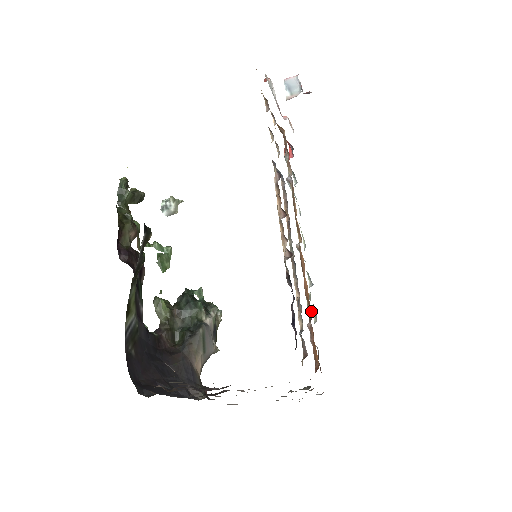
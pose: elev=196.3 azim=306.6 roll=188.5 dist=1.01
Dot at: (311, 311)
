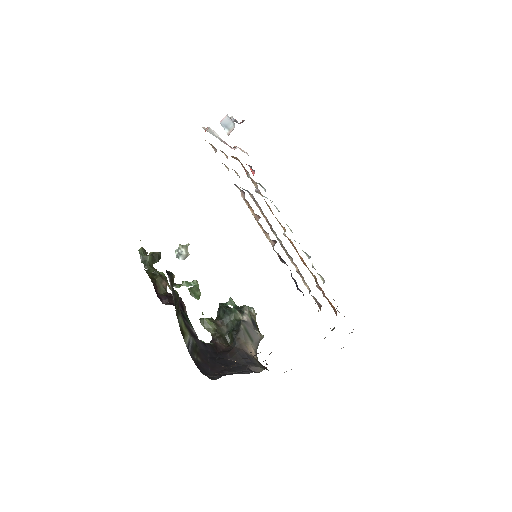
Dot at: (314, 275)
